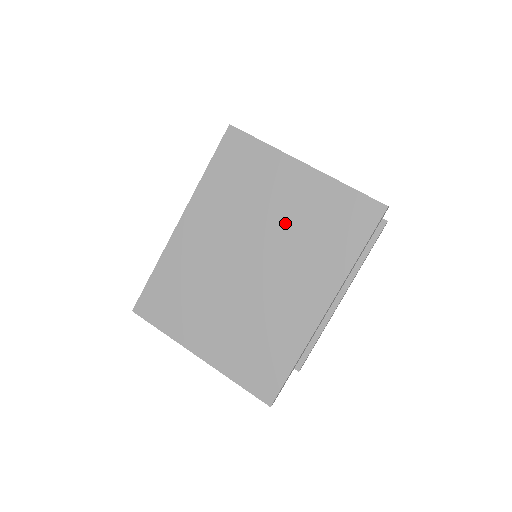
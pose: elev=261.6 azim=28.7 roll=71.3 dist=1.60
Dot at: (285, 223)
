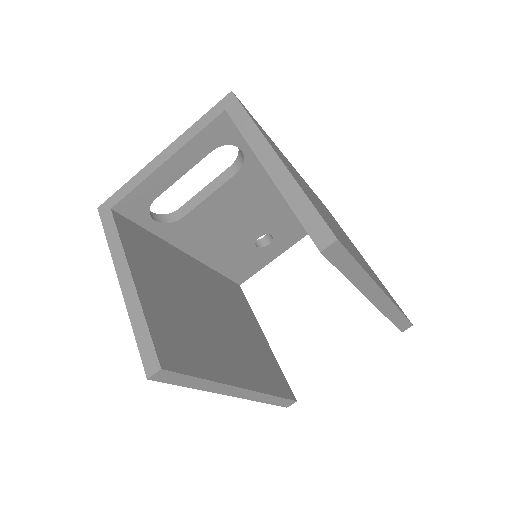
Dot at: occluded
